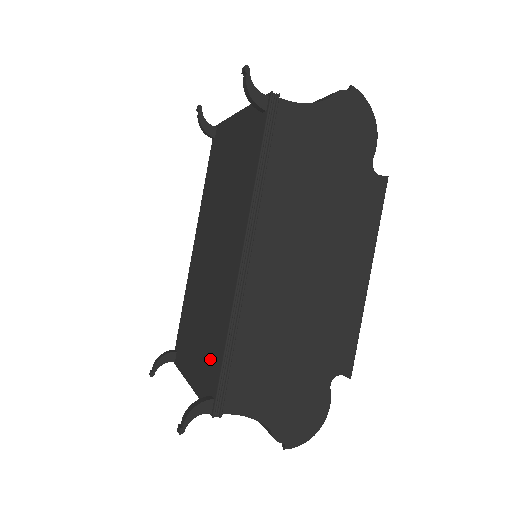
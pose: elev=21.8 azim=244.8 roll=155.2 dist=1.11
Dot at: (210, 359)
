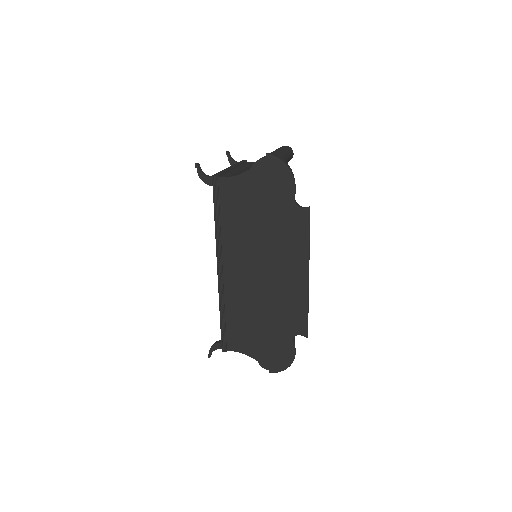
Dot at: occluded
